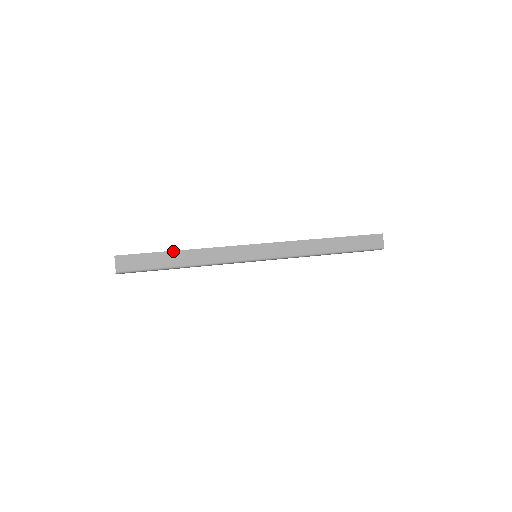
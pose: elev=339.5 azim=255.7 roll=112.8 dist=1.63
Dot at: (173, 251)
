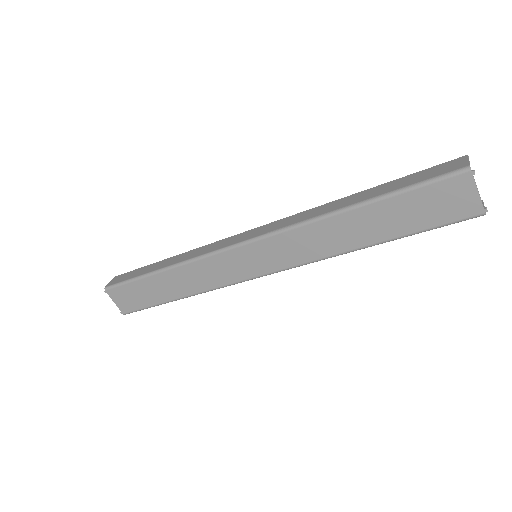
Dot at: (162, 261)
